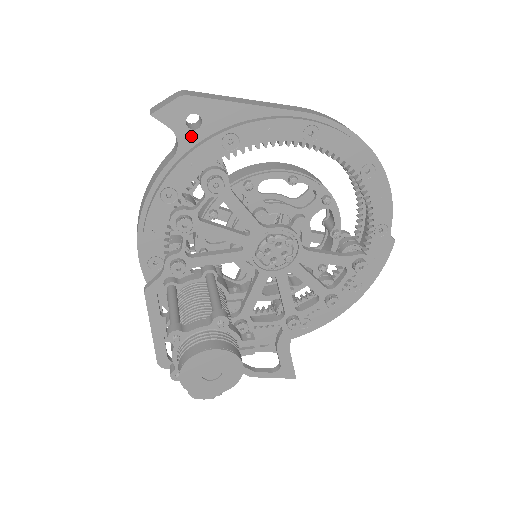
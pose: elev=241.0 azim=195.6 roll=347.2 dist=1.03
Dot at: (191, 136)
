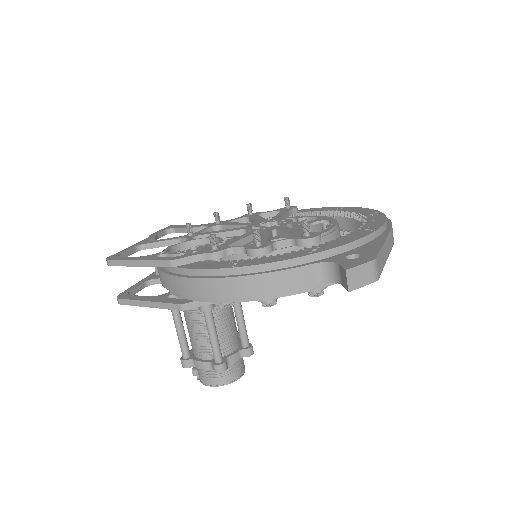
Dot at: occluded
